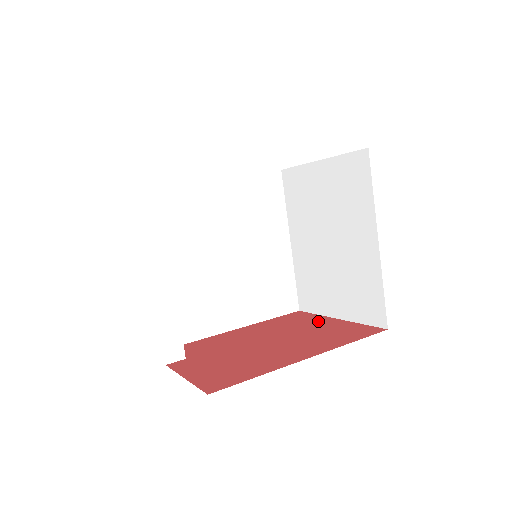
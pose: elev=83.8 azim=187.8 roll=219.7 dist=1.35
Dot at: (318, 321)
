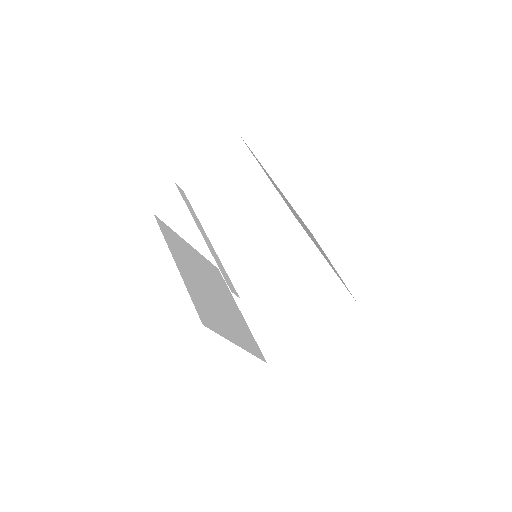
Dot at: occluded
